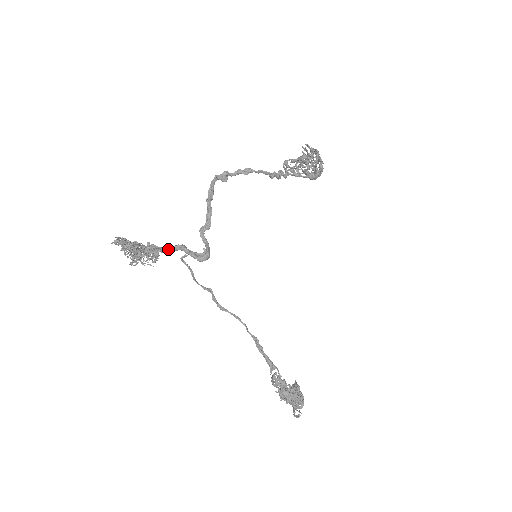
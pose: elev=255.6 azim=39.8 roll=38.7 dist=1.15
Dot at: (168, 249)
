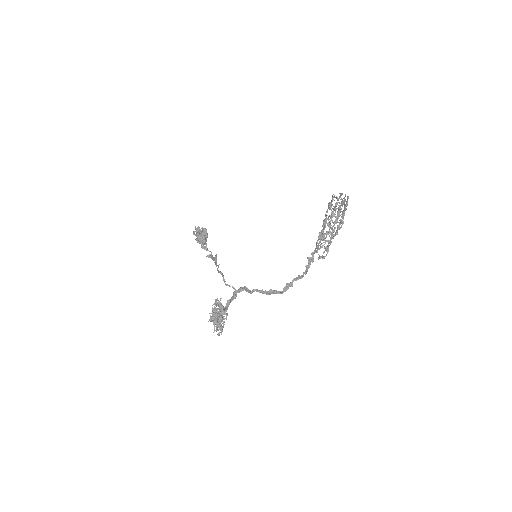
Dot at: occluded
